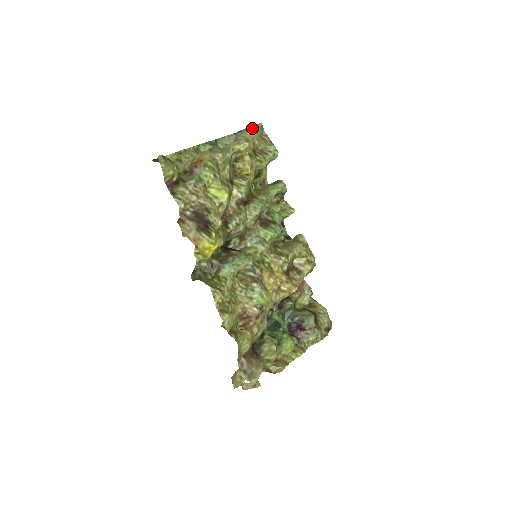
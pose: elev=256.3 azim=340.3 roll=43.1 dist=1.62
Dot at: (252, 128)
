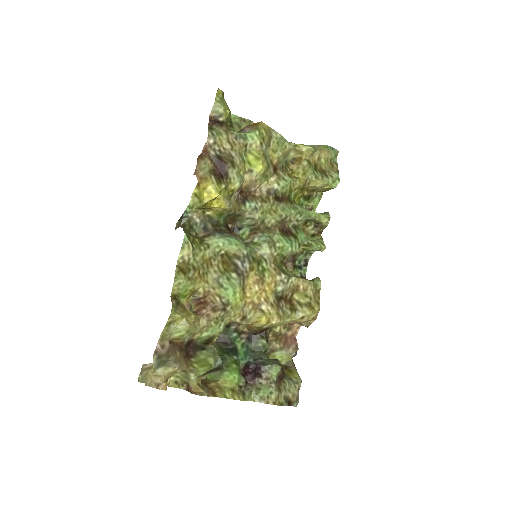
Dot at: (326, 146)
